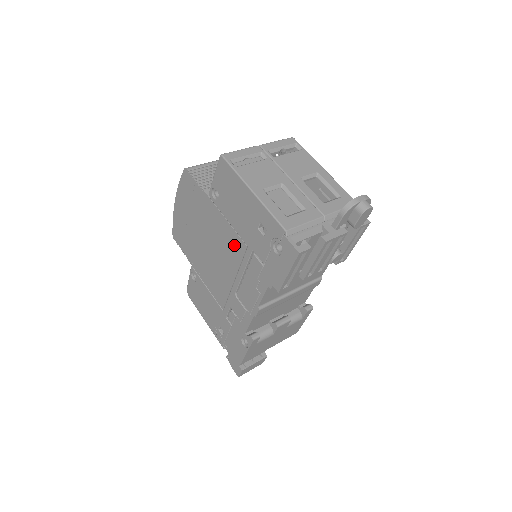
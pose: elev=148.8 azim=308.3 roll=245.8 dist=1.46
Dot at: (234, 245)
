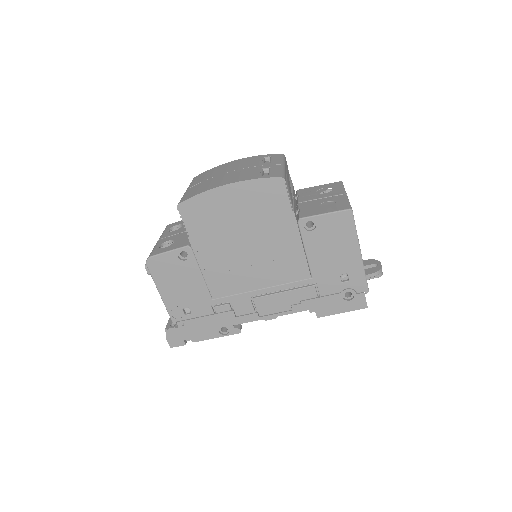
Dot at: (294, 268)
